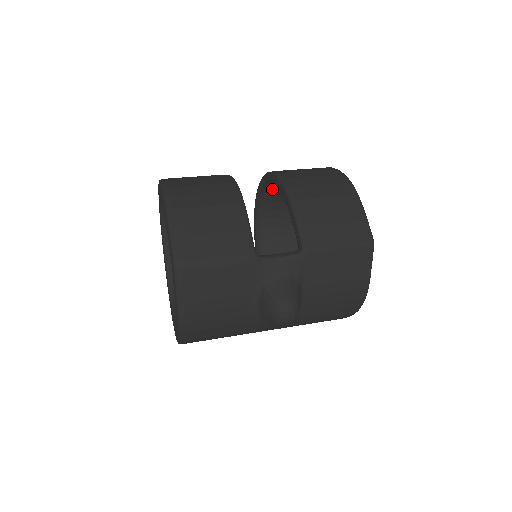
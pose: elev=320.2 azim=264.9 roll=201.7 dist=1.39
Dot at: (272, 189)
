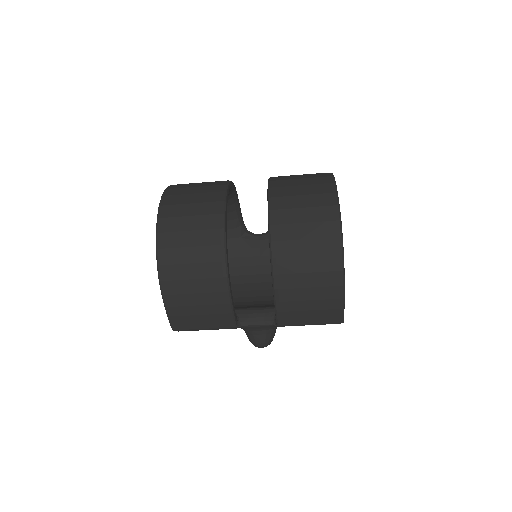
Dot at: occluded
